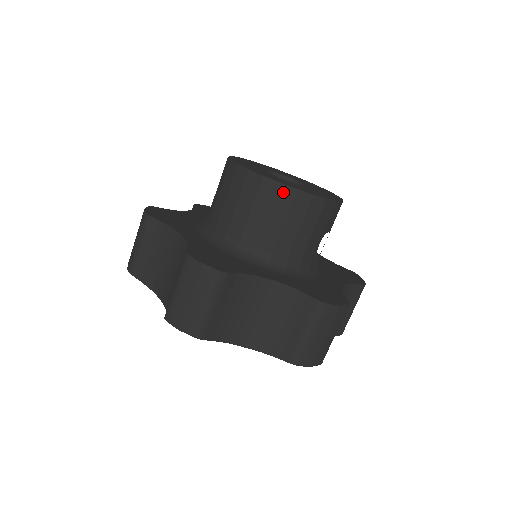
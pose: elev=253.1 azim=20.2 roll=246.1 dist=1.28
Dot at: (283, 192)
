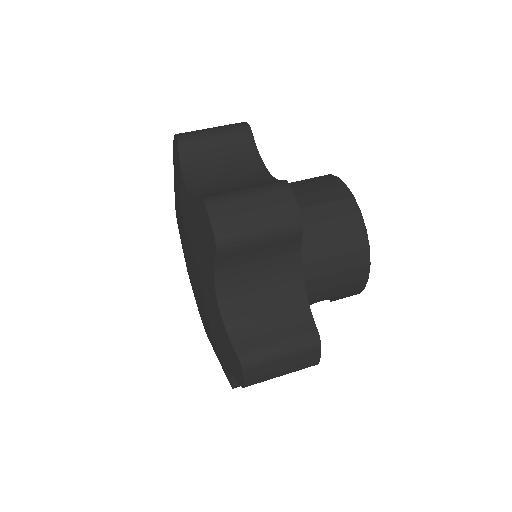
Dot at: (361, 237)
